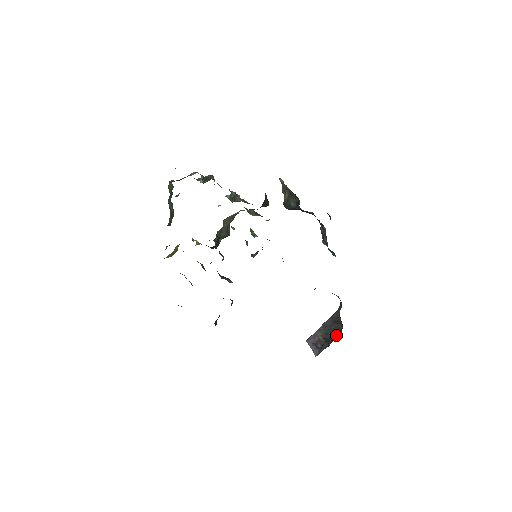
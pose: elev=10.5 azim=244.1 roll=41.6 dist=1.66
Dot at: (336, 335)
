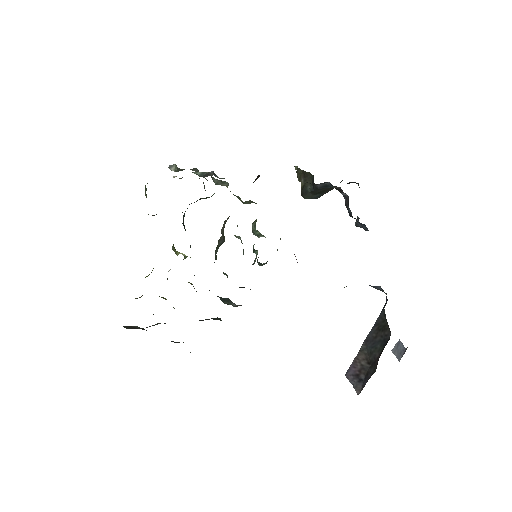
Dot at: (382, 349)
